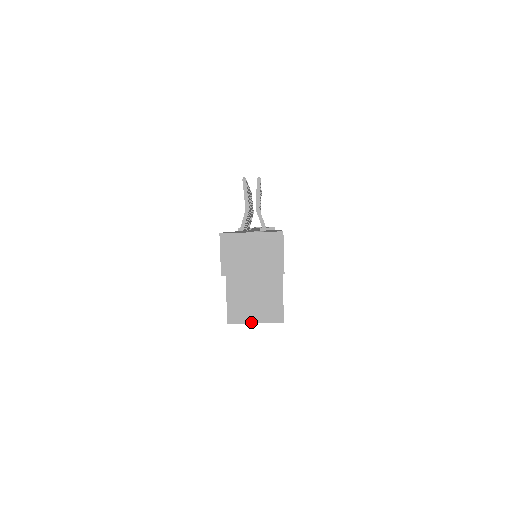
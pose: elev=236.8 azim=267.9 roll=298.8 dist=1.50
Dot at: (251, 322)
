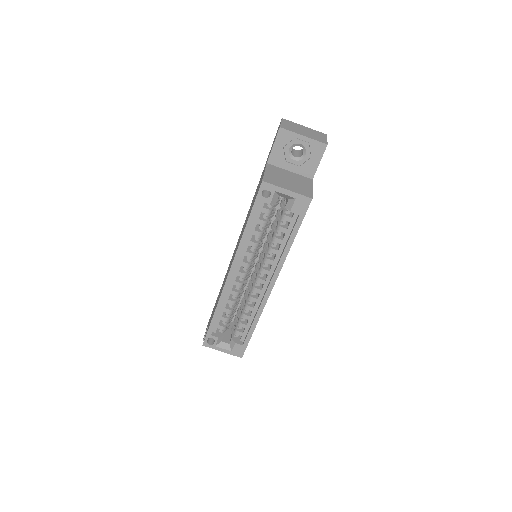
Dot at: (283, 188)
